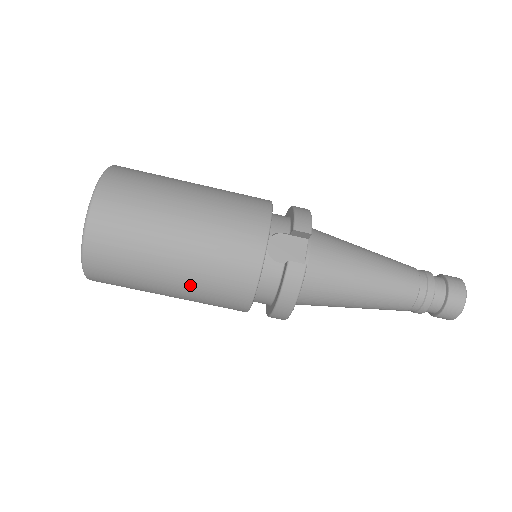
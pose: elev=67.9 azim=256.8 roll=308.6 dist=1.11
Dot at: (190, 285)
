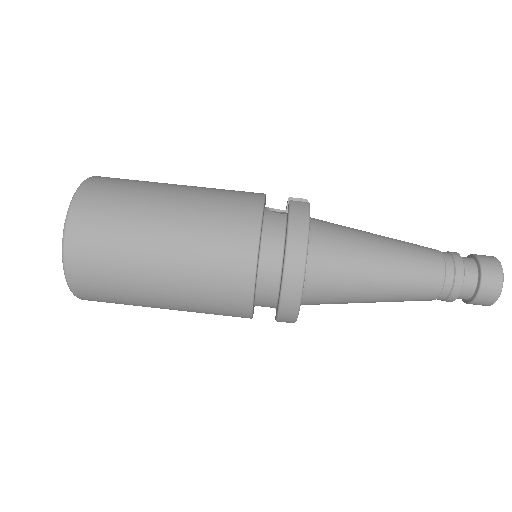
Dot at: (186, 227)
